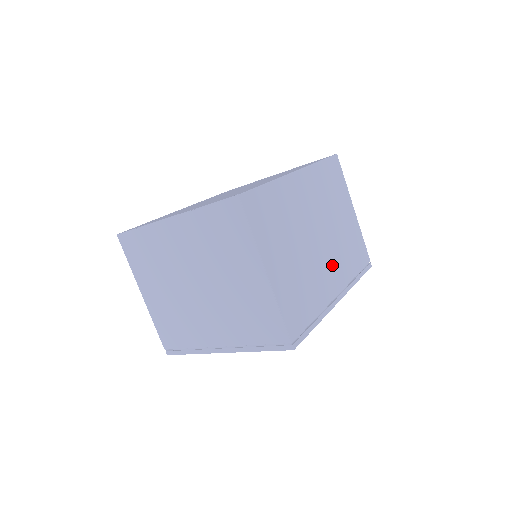
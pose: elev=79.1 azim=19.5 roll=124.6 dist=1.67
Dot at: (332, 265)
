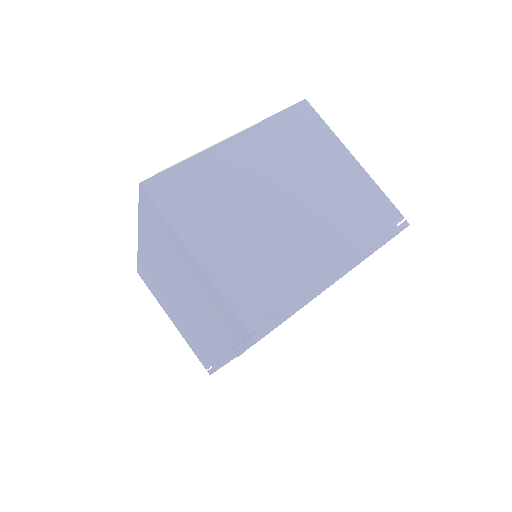
Dot at: occluded
